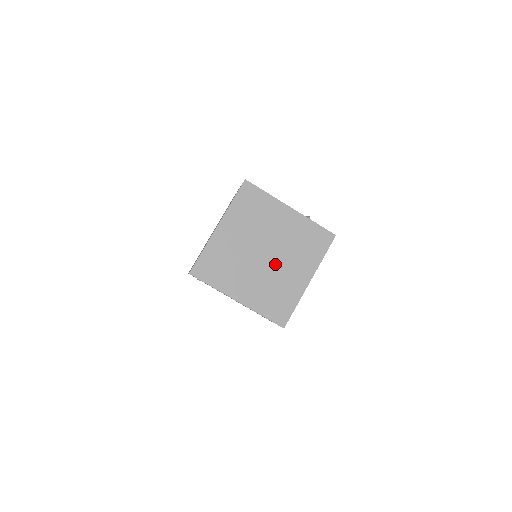
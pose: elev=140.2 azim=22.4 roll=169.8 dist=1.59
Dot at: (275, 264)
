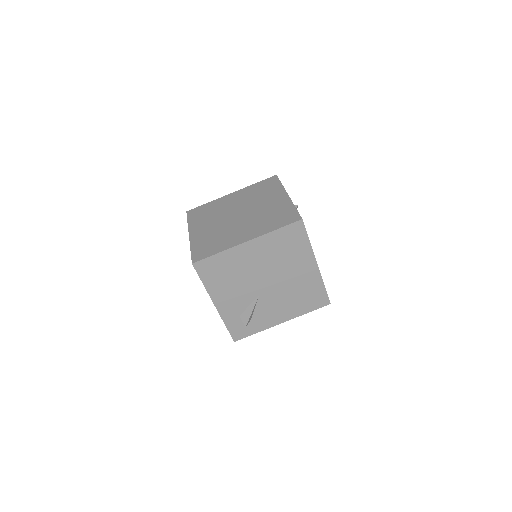
Dot at: (237, 223)
